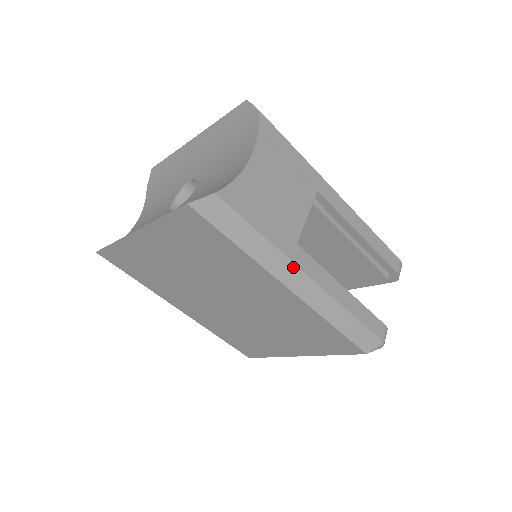
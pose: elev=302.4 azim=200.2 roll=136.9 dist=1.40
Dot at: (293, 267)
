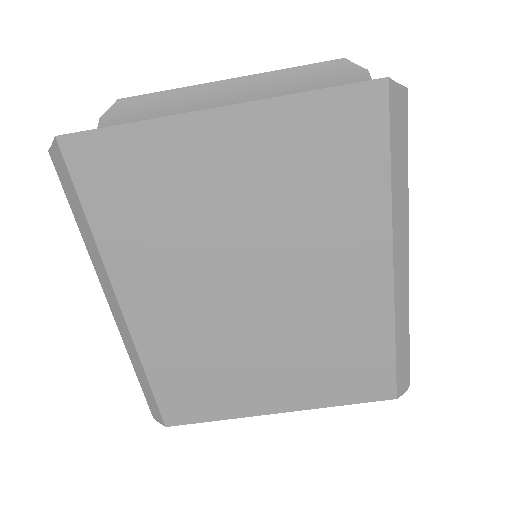
Dot at: (406, 240)
